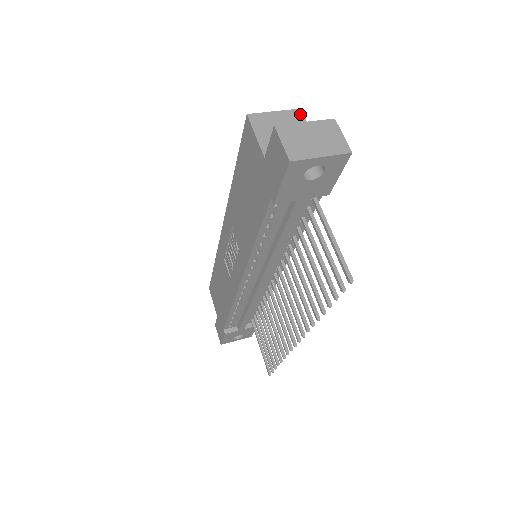
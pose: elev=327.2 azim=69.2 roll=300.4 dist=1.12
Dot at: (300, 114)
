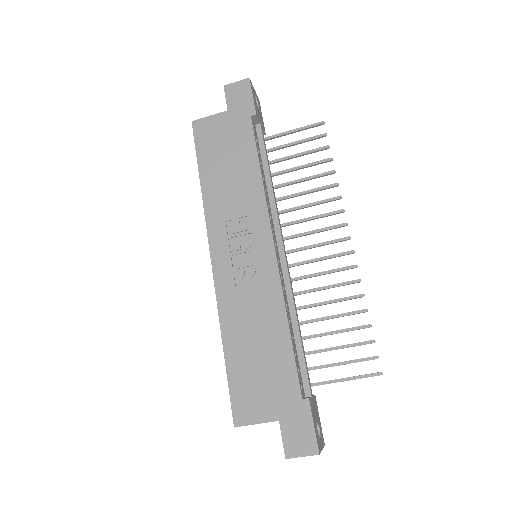
Dot at: occluded
